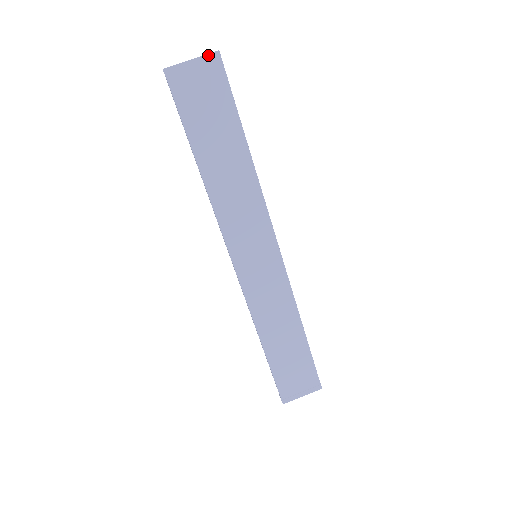
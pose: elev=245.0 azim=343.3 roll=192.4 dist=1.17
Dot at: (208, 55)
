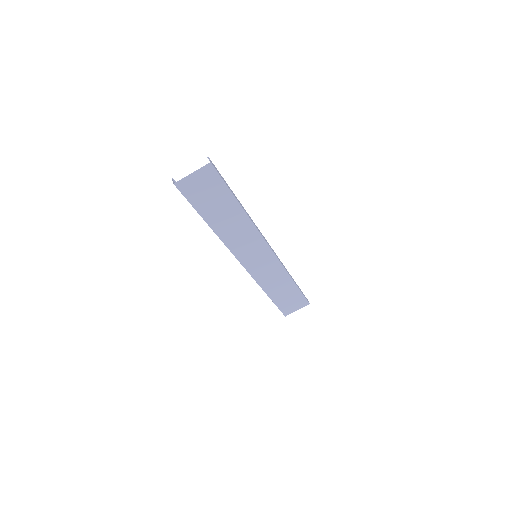
Dot at: (203, 167)
